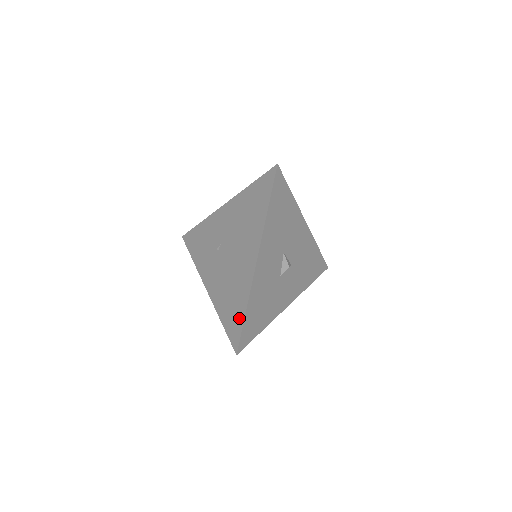
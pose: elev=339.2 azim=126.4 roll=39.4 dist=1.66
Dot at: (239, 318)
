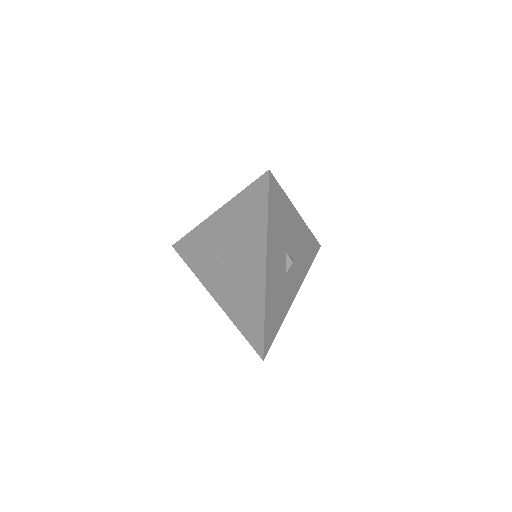
Dot at: (258, 325)
